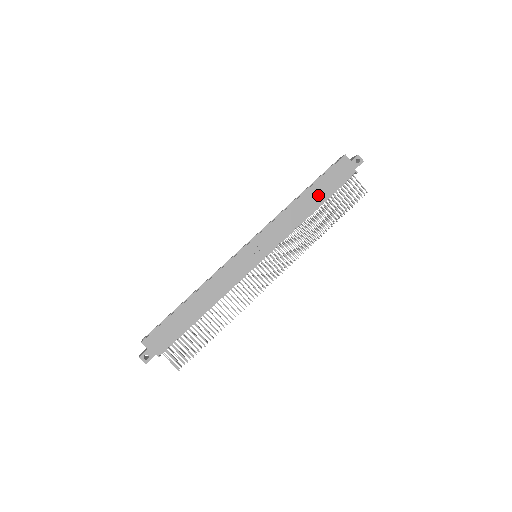
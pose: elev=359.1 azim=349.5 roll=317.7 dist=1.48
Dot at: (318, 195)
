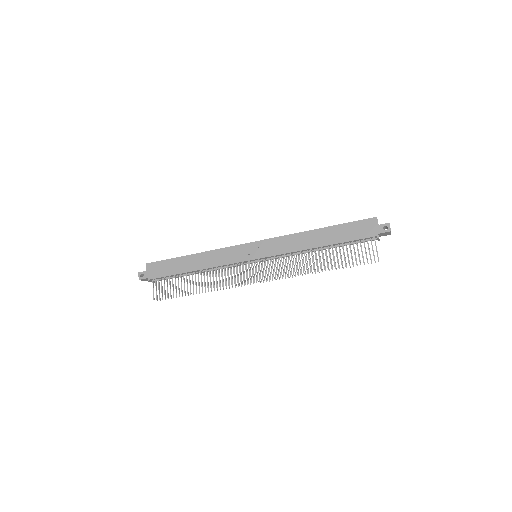
Dot at: (331, 236)
